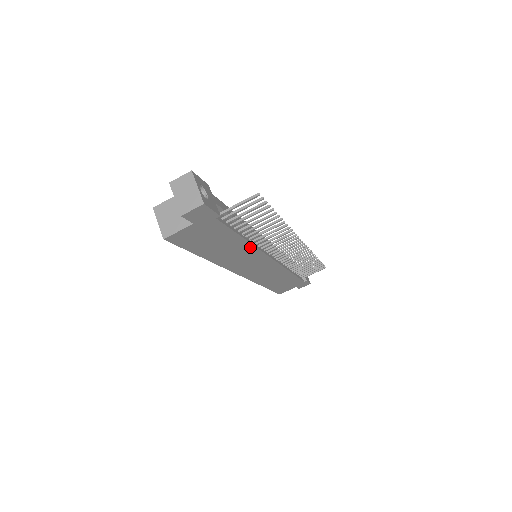
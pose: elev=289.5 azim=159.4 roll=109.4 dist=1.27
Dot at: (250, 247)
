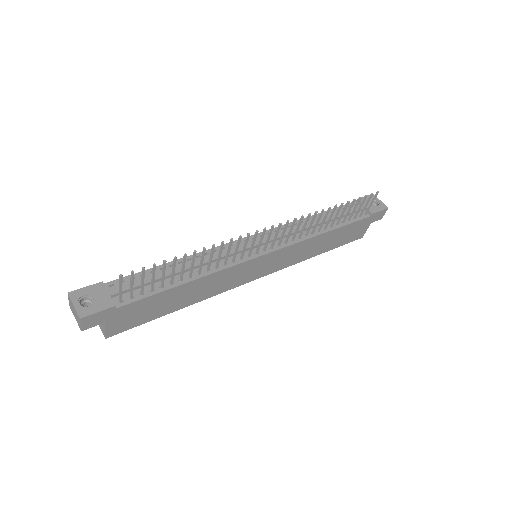
Dot at: (208, 277)
